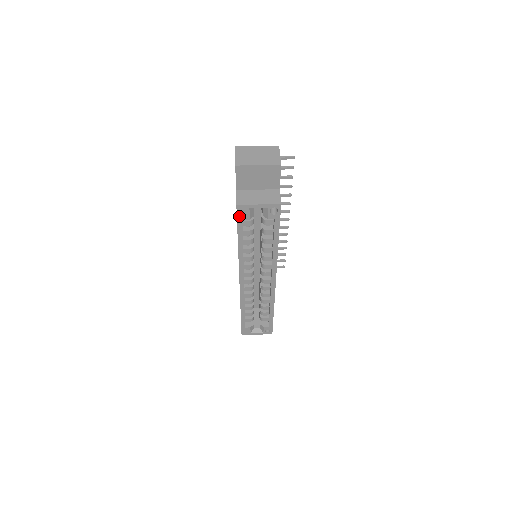
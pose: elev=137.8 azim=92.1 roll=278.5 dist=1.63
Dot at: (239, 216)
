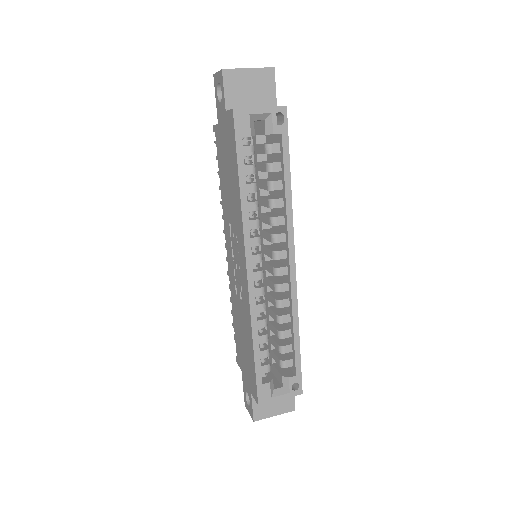
Dot at: (237, 130)
